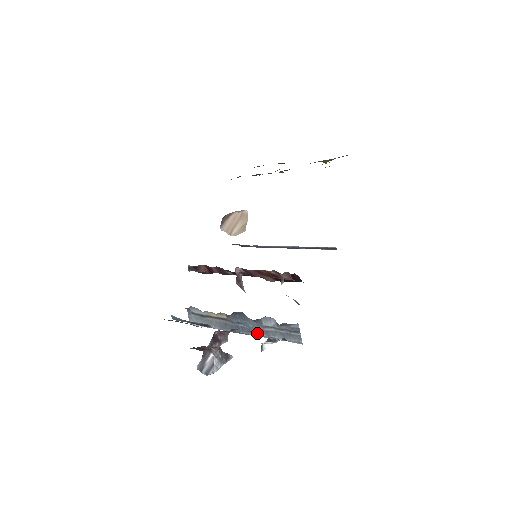
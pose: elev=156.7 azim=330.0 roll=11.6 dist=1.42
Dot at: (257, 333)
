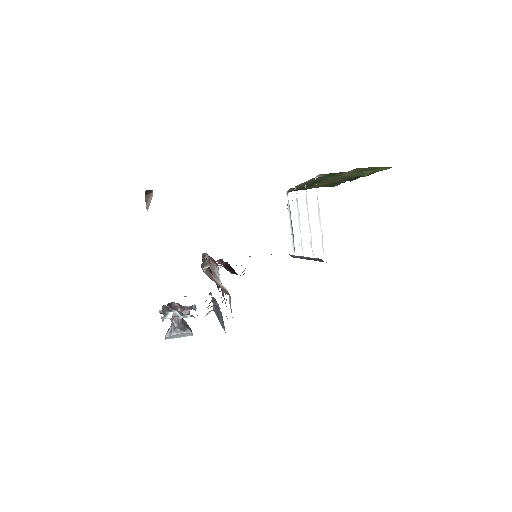
Dot at: occluded
